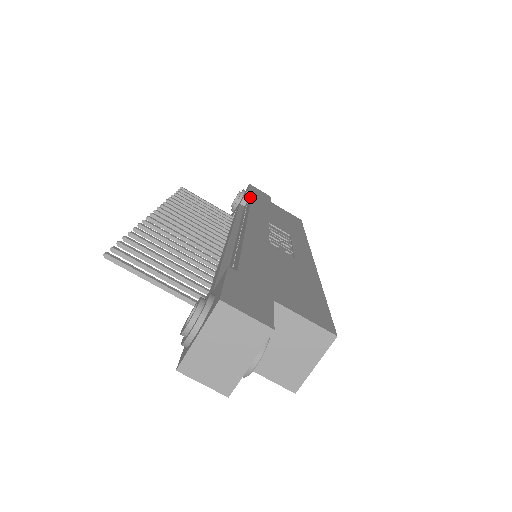
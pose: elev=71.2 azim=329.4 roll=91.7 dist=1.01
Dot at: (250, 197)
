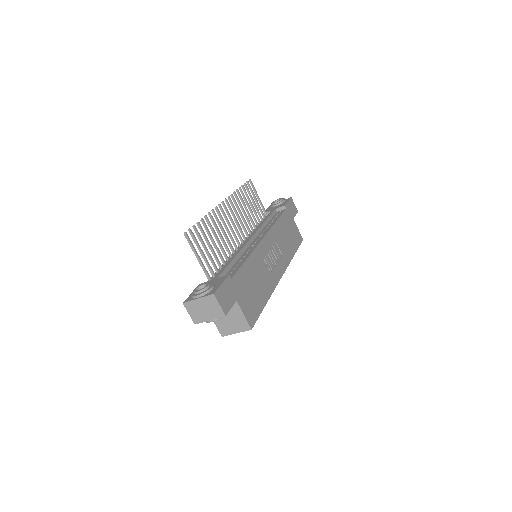
Dot at: (282, 211)
